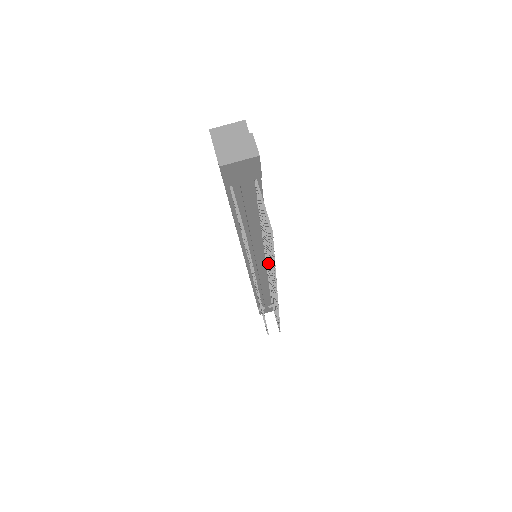
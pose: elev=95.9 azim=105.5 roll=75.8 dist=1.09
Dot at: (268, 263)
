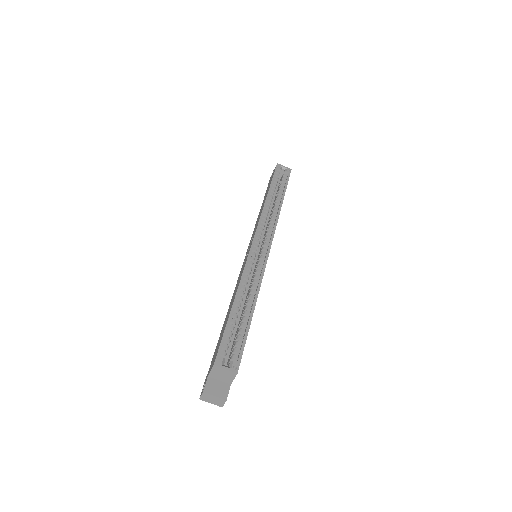
Dot at: occluded
